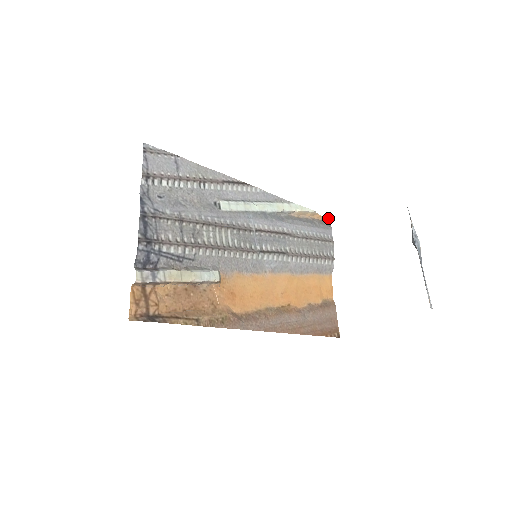
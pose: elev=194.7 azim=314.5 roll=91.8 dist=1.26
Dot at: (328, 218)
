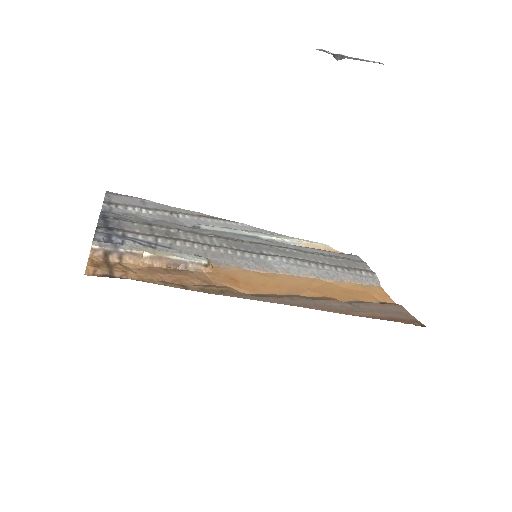
Dot at: (351, 253)
